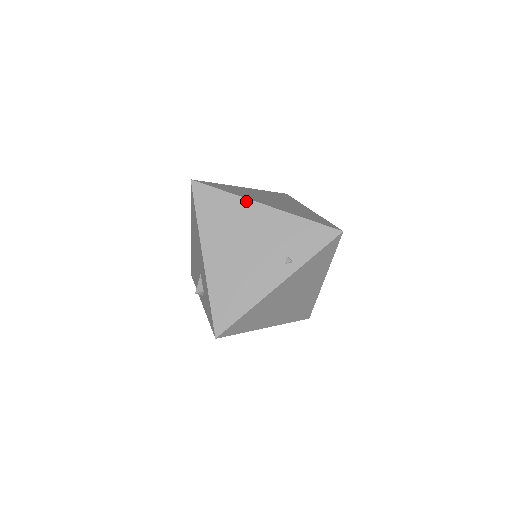
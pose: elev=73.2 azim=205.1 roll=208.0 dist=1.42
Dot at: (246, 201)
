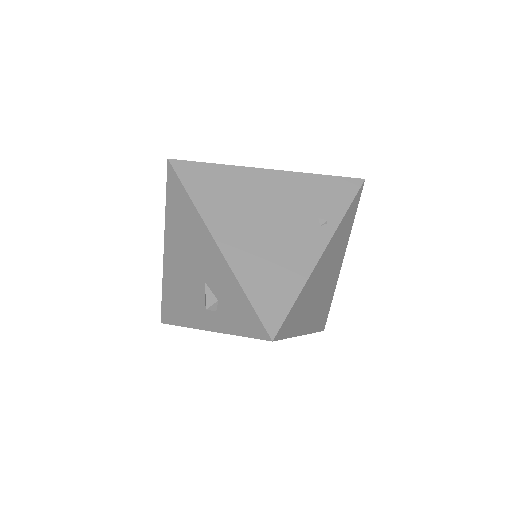
Dot at: (246, 169)
